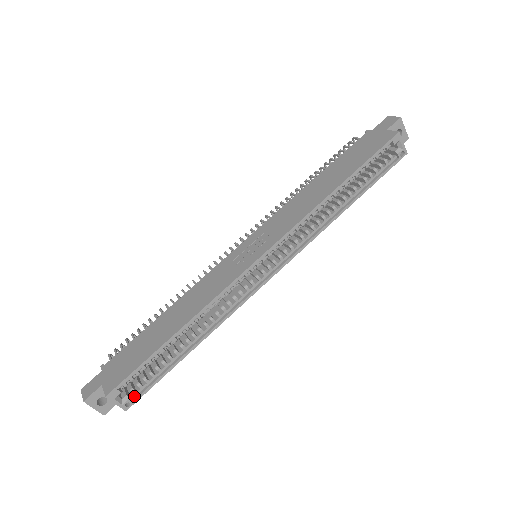
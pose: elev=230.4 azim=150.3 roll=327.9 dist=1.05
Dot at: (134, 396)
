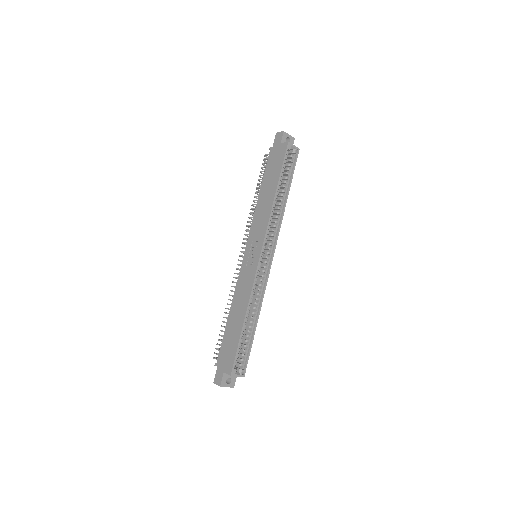
Dot at: (243, 367)
